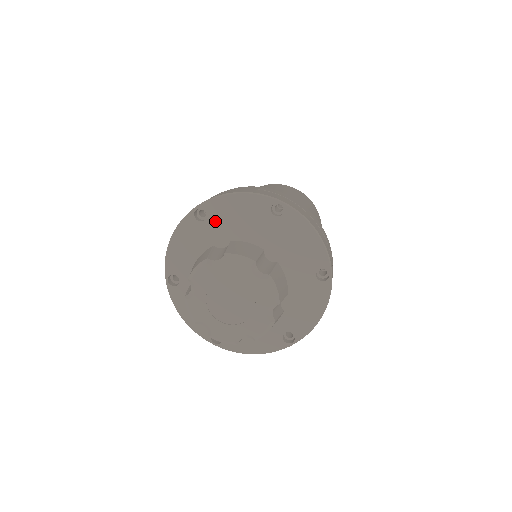
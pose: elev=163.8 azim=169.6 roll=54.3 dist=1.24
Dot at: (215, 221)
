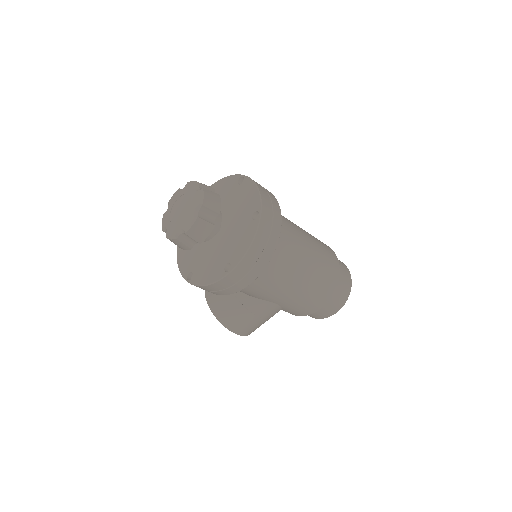
Dot at: occluded
